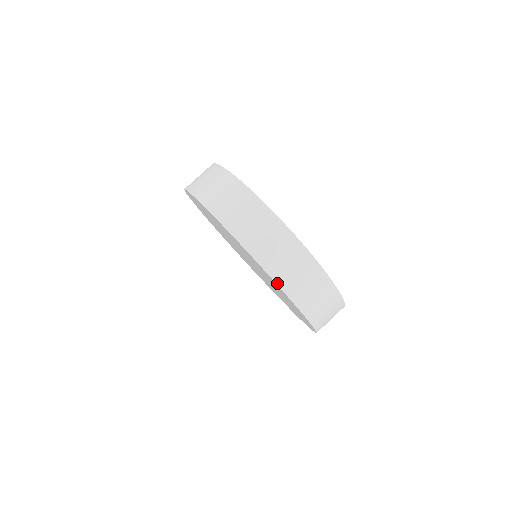
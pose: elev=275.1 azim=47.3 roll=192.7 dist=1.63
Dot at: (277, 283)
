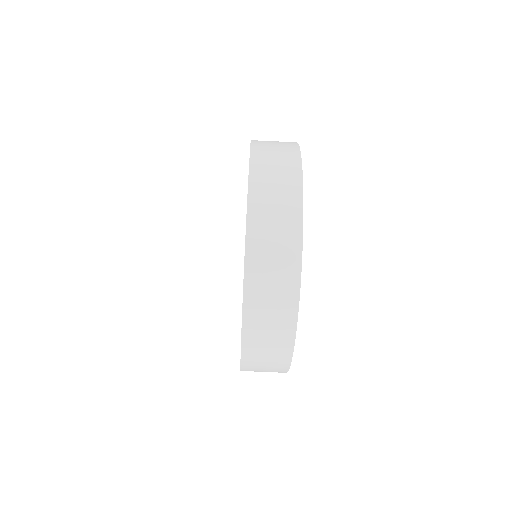
Dot at: occluded
